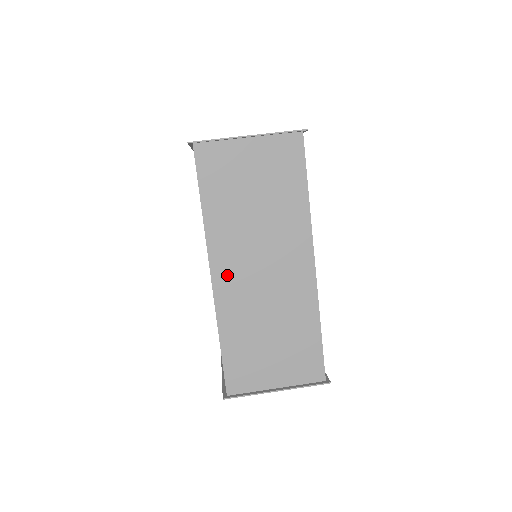
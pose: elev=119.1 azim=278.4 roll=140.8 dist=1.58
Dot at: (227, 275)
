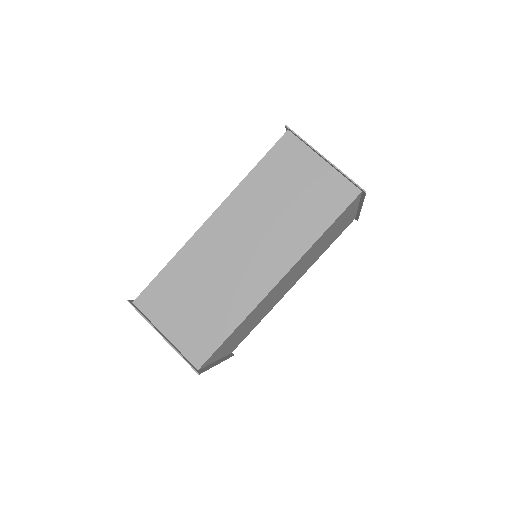
Dot at: (219, 227)
